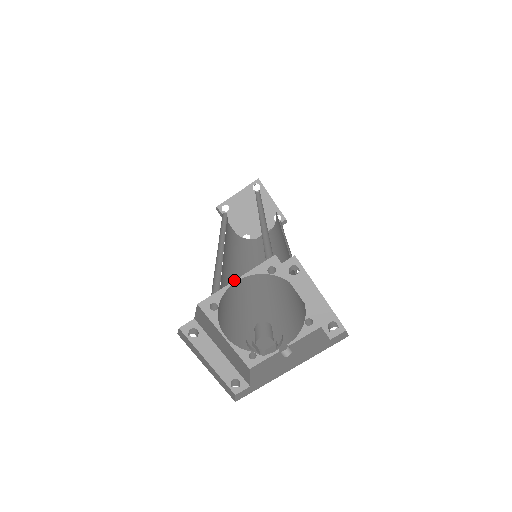
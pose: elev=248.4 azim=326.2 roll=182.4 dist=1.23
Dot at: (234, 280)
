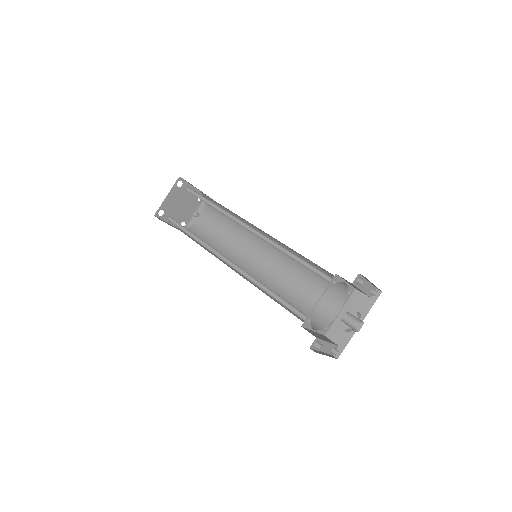
Dot at: occluded
